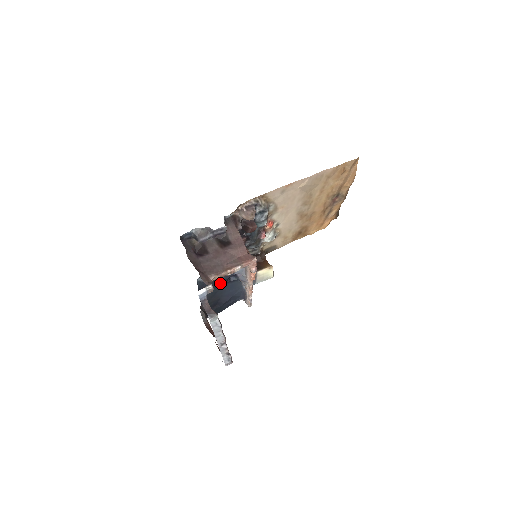
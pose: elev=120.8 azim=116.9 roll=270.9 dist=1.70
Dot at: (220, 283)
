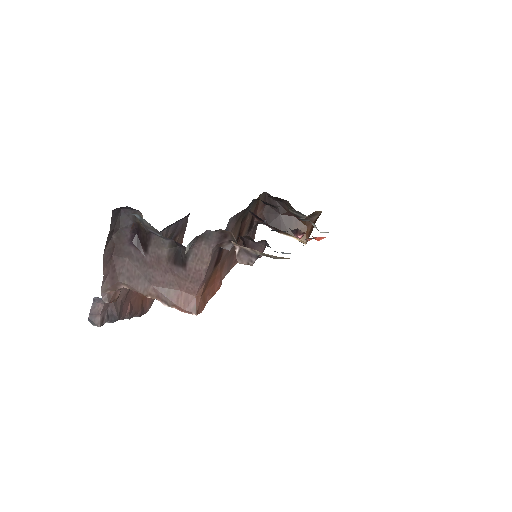
Dot at: occluded
